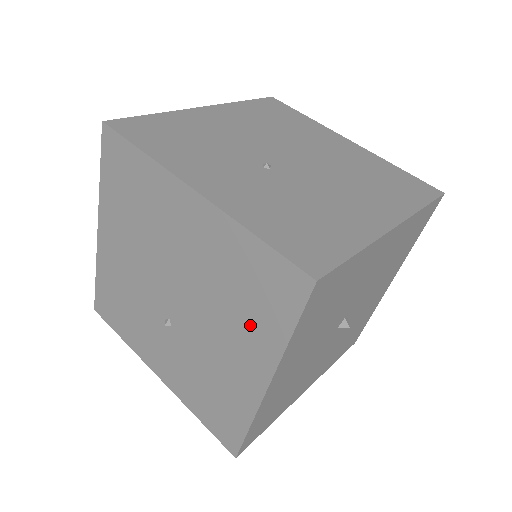
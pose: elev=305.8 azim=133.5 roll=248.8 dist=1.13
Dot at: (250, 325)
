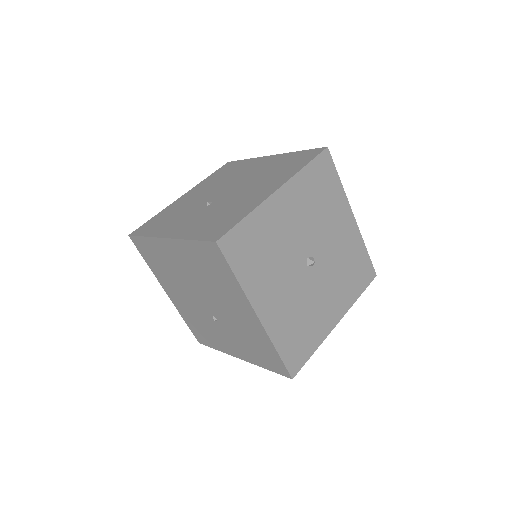
Dot at: (226, 288)
